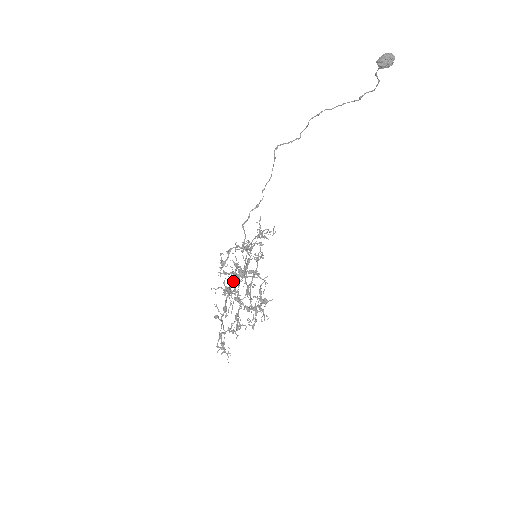
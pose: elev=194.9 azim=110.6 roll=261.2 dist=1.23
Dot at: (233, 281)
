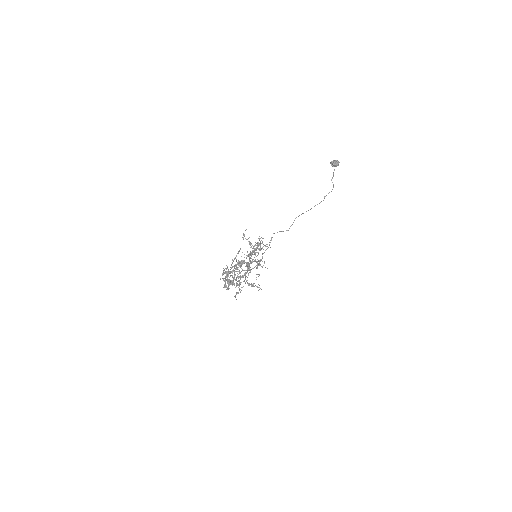
Dot at: occluded
